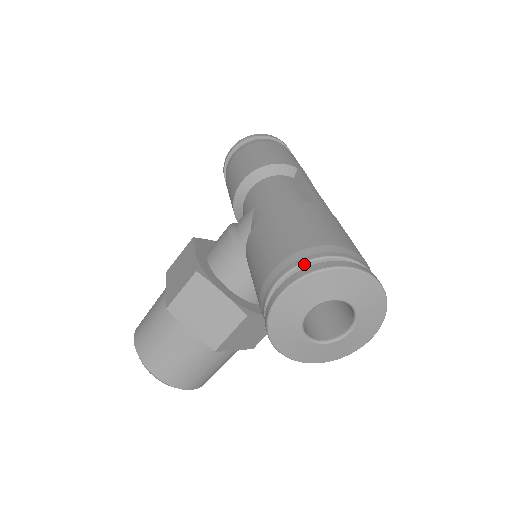
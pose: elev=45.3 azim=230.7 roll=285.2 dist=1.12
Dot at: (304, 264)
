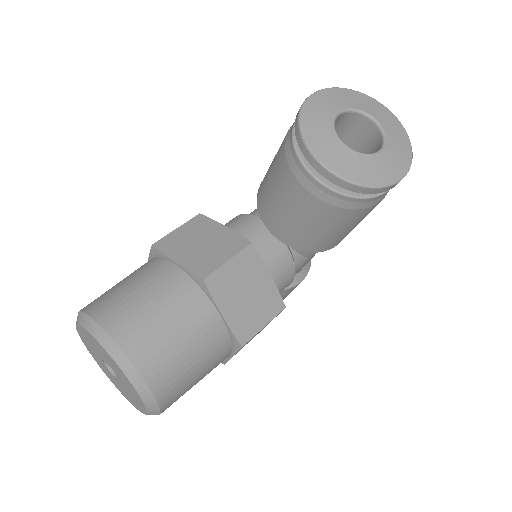
Dot at: occluded
